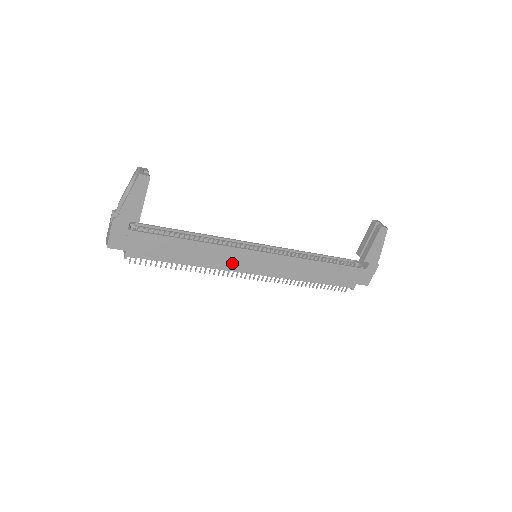
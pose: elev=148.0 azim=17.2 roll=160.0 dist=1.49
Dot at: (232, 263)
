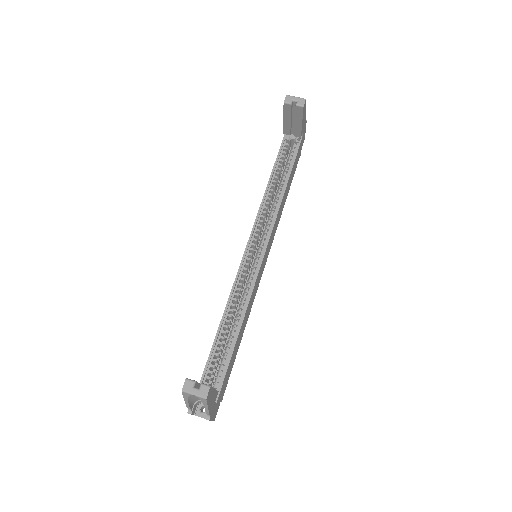
Dot at: (256, 287)
